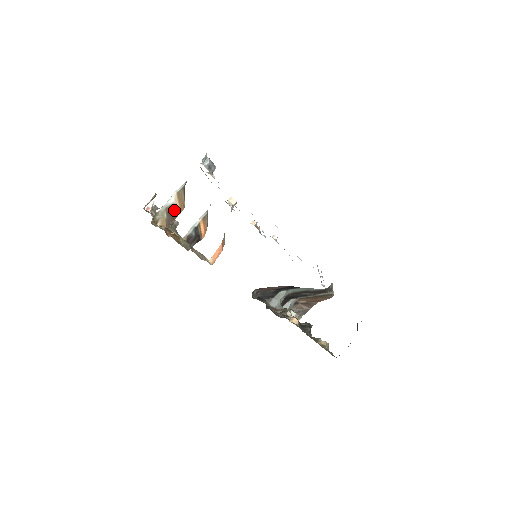
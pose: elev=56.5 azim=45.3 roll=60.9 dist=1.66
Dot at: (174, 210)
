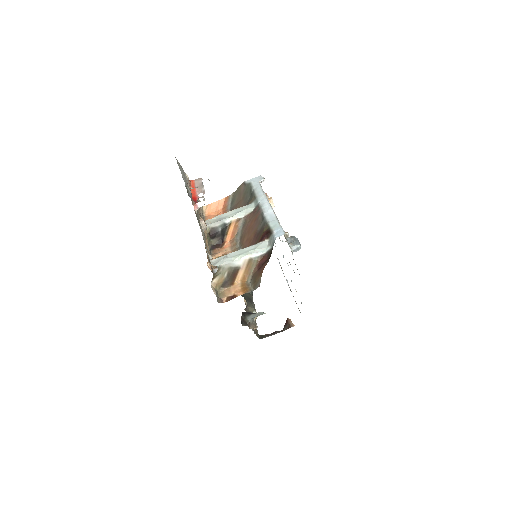
Dot at: (237, 274)
